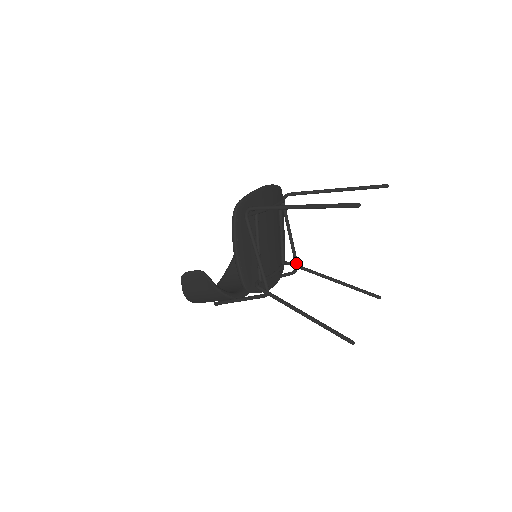
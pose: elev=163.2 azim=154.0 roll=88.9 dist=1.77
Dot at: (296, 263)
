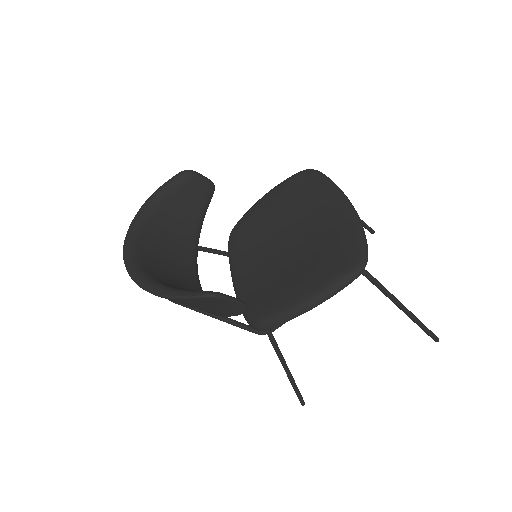
Dot at: occluded
